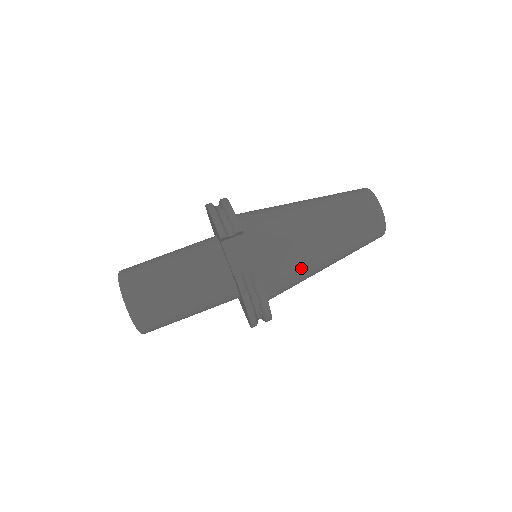
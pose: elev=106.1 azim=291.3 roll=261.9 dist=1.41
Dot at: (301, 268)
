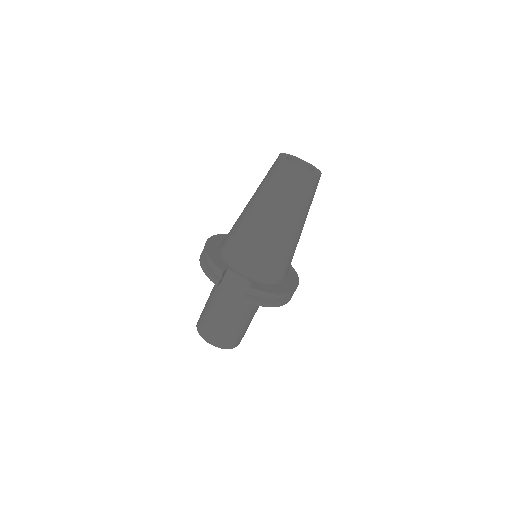
Dot at: (281, 253)
